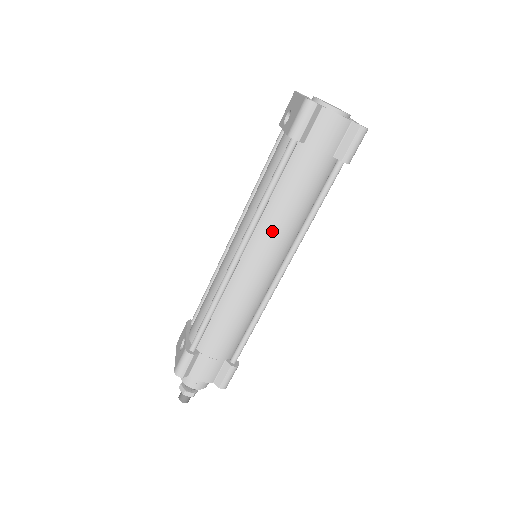
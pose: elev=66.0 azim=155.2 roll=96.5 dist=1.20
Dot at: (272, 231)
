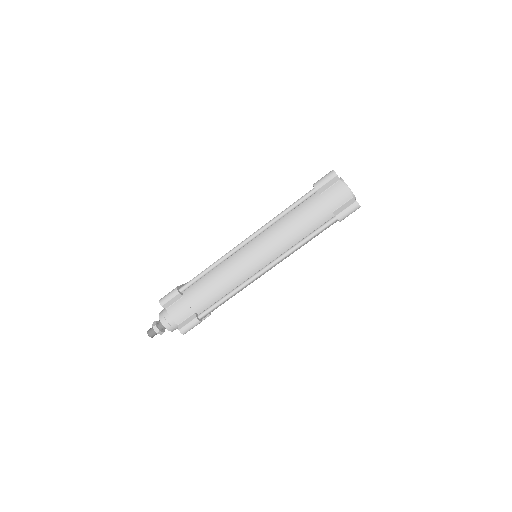
Dot at: (274, 237)
